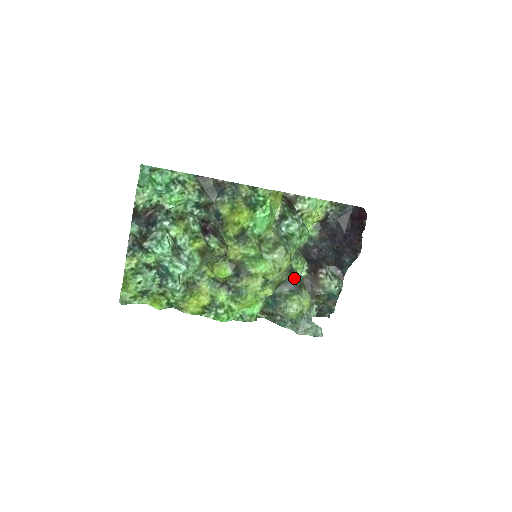
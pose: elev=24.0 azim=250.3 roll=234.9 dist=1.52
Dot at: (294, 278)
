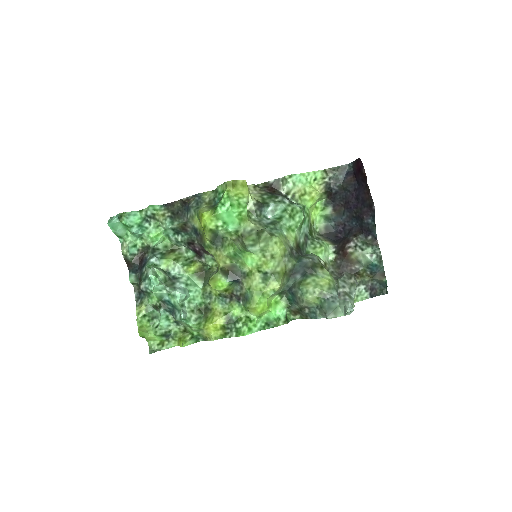
Dot at: (302, 261)
